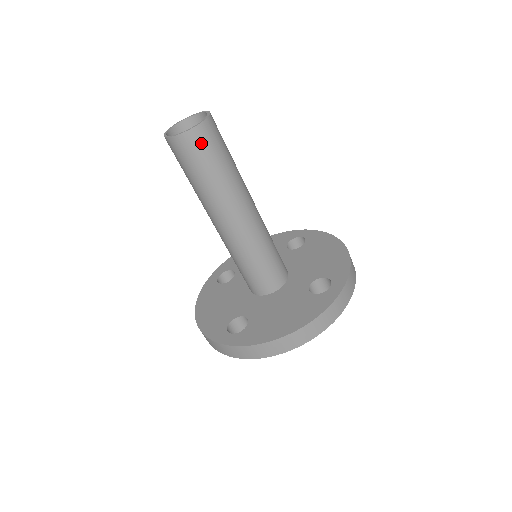
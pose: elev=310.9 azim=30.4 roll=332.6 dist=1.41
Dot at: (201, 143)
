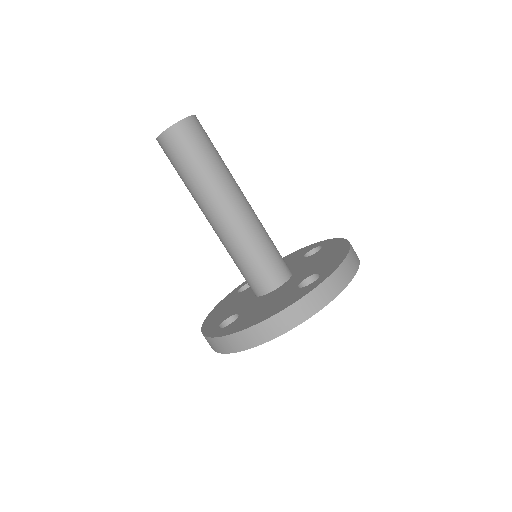
Dot at: occluded
